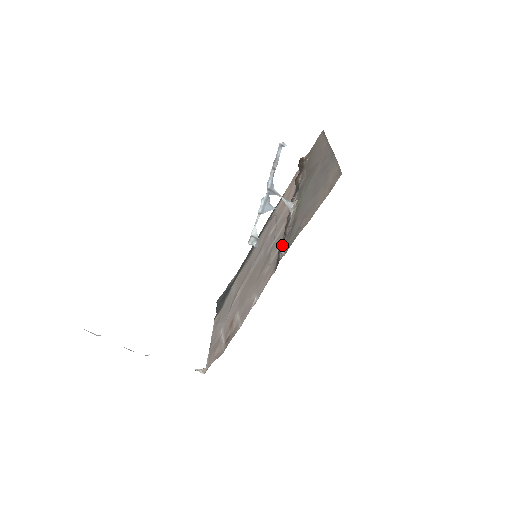
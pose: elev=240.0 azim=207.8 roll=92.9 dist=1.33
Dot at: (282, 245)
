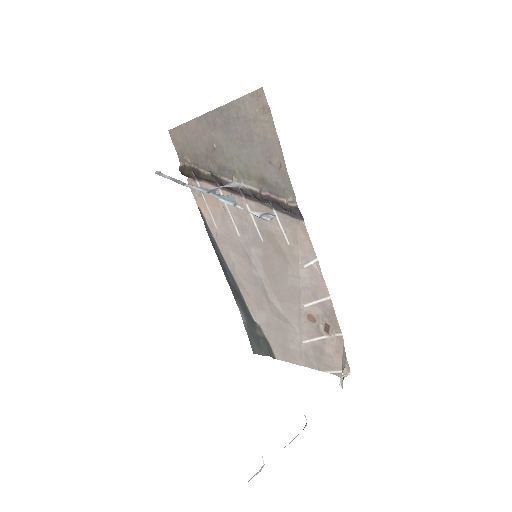
Dot at: (279, 202)
